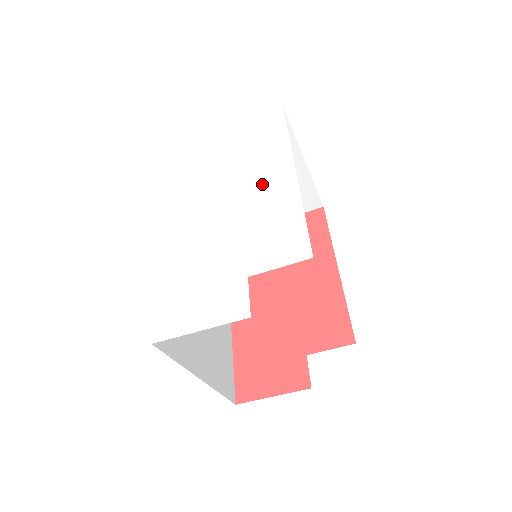
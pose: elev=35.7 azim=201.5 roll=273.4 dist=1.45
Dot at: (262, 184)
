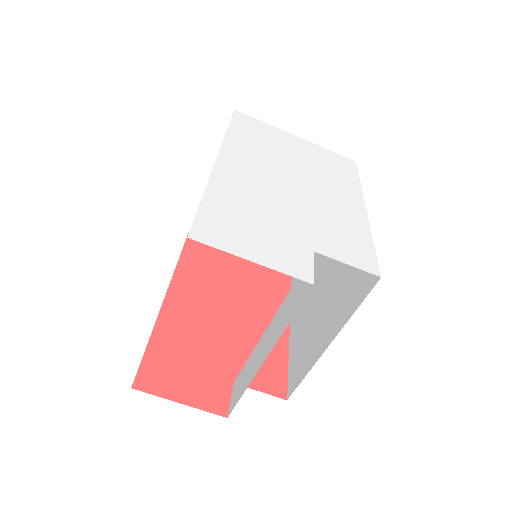
Dot at: (334, 195)
